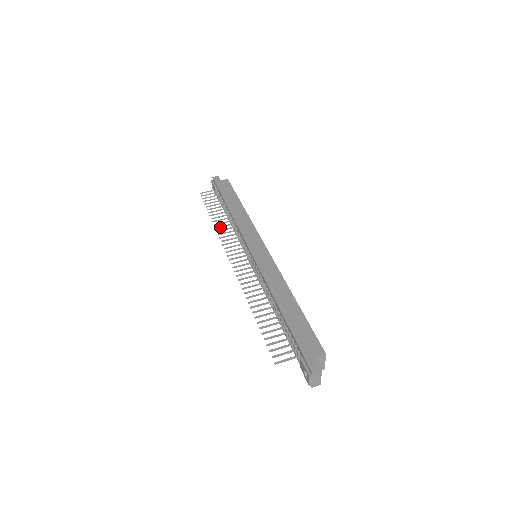
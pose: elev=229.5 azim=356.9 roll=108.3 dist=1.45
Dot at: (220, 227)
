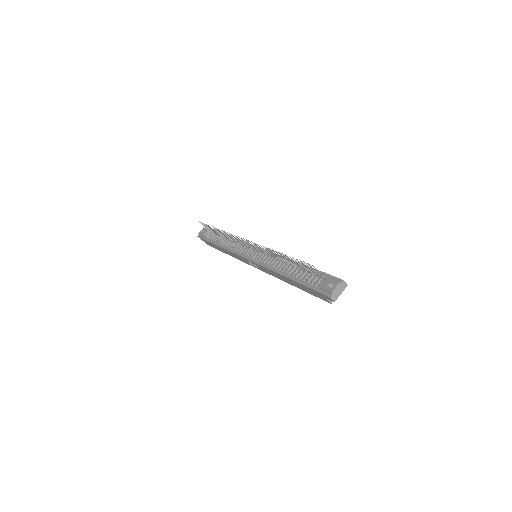
Dot at: (226, 233)
